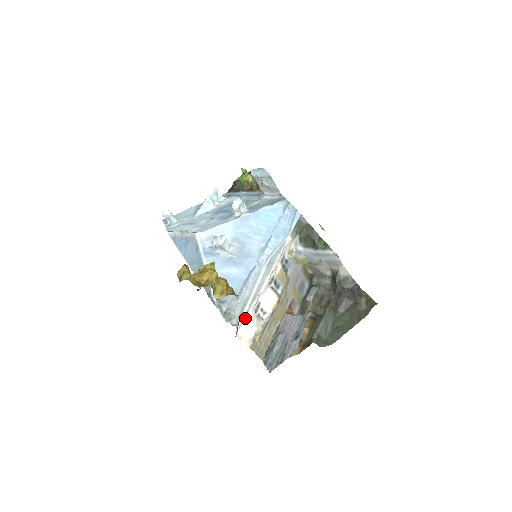
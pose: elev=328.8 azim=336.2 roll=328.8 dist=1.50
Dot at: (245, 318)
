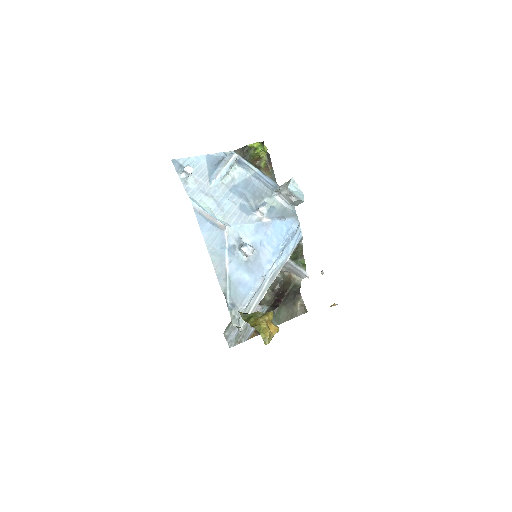
Dot at: (245, 323)
